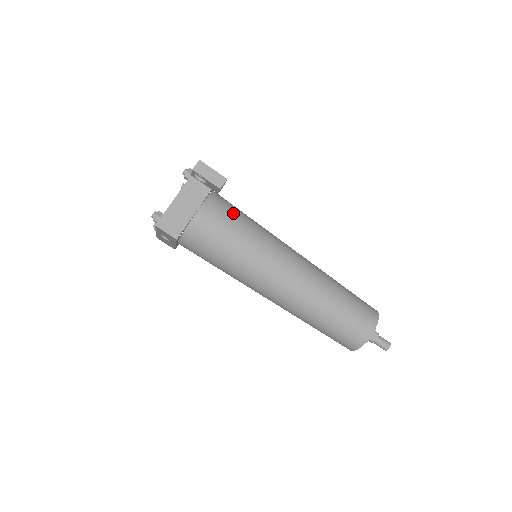
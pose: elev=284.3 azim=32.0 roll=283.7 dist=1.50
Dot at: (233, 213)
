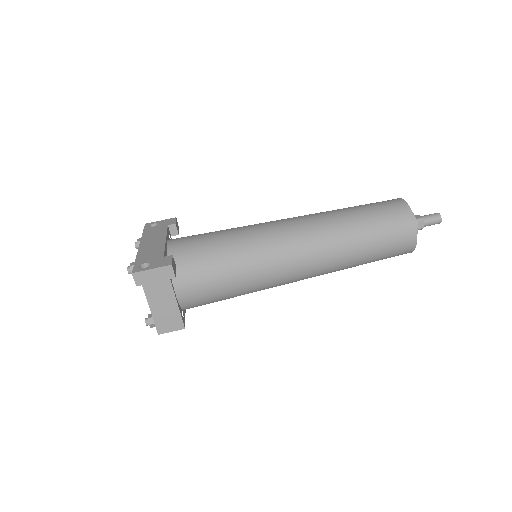
Dot at: (204, 261)
